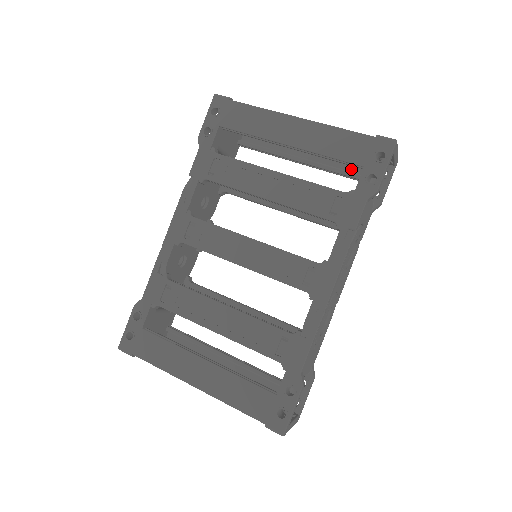
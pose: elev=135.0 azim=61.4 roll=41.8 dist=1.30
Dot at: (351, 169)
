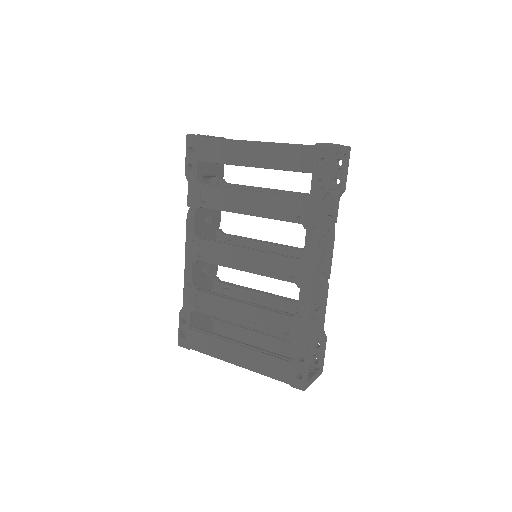
Dot at: occluded
